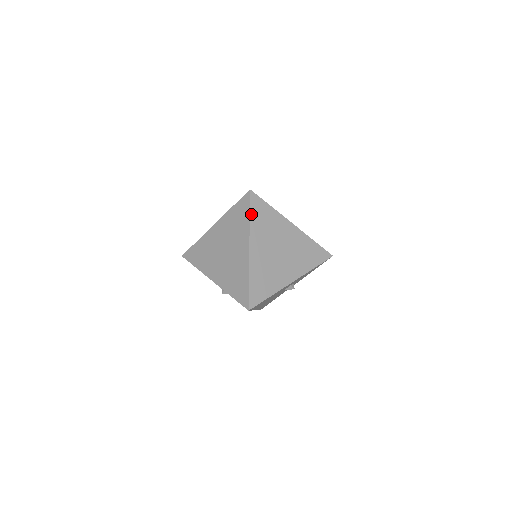
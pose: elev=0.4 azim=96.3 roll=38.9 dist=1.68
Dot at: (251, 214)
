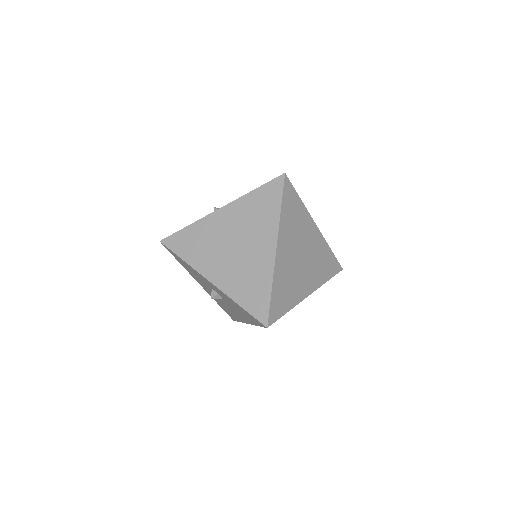
Dot at: (282, 204)
